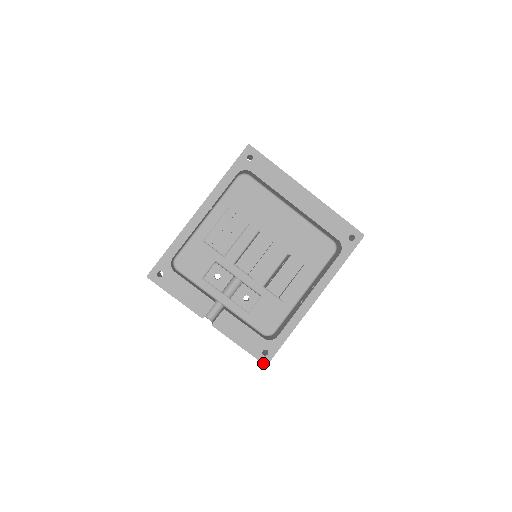
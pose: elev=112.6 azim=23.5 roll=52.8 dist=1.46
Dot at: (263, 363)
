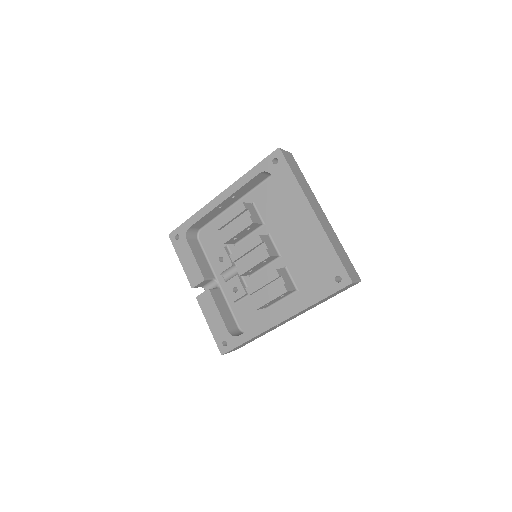
Dot at: (220, 351)
